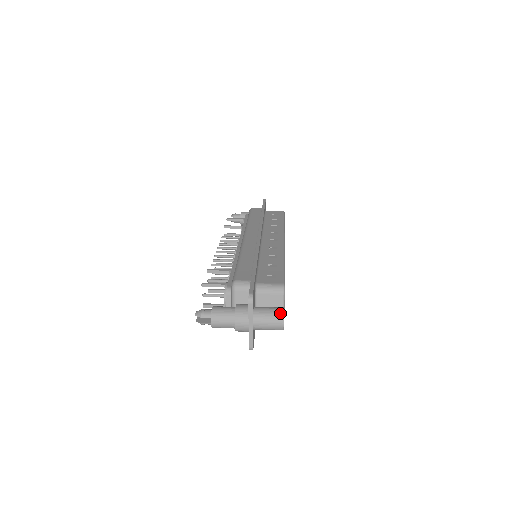
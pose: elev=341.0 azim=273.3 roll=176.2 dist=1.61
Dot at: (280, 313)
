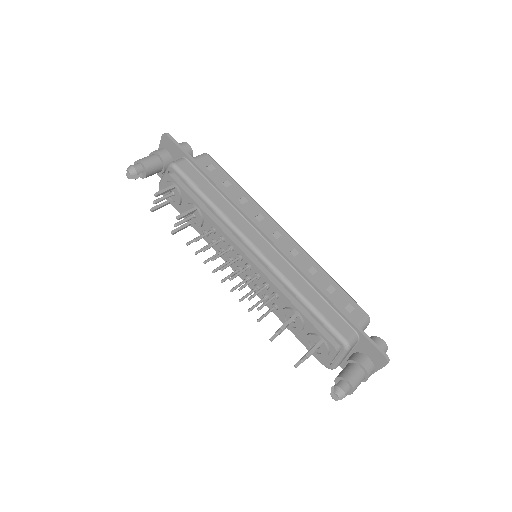
Dot at: (386, 347)
